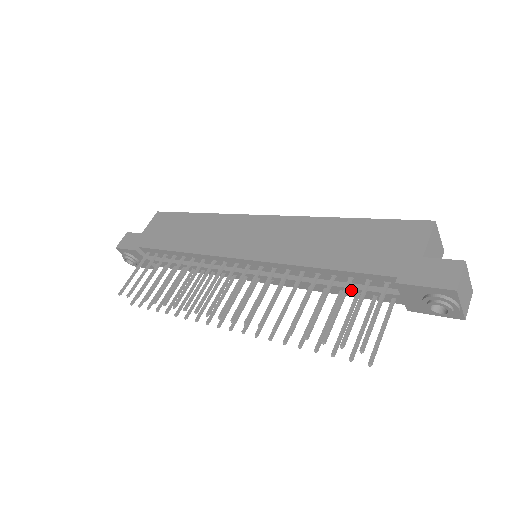
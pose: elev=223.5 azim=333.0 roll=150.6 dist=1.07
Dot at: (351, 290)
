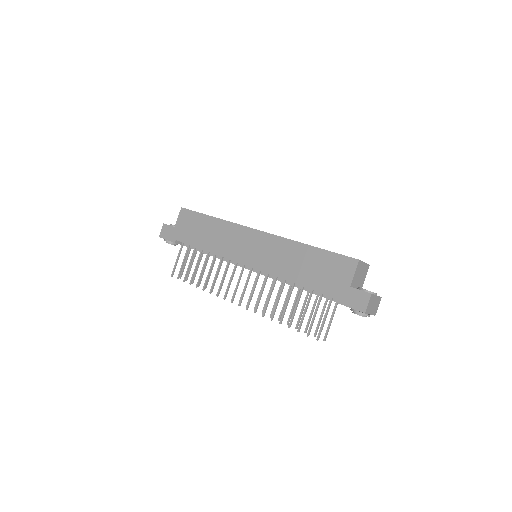
Dot at: occluded
